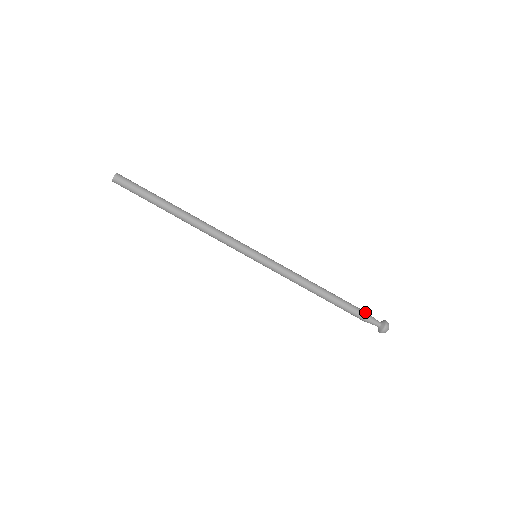
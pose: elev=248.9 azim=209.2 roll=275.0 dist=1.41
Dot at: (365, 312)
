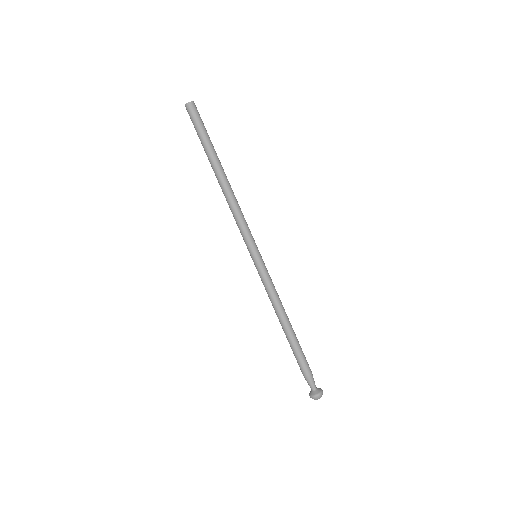
Dot at: (309, 372)
